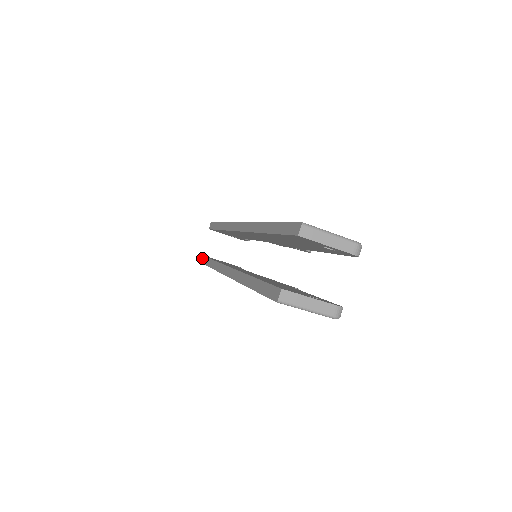
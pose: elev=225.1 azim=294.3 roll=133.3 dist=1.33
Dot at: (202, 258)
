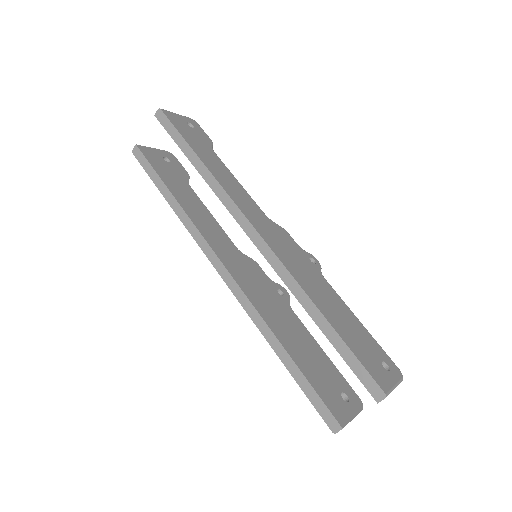
Dot at: (144, 161)
